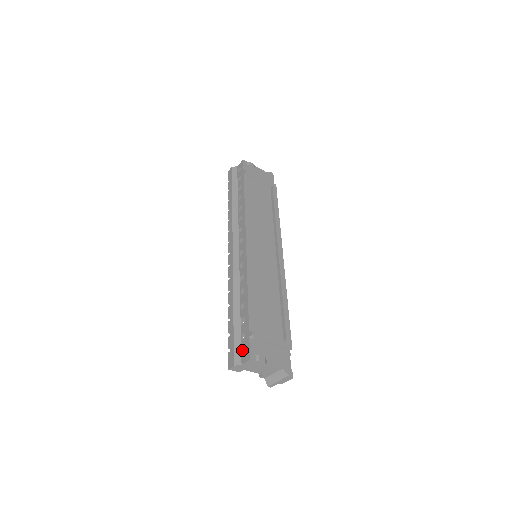
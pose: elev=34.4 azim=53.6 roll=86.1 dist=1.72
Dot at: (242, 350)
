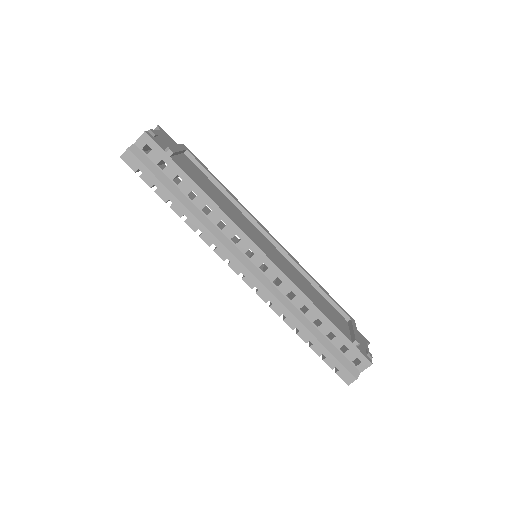
Dot at: (352, 361)
